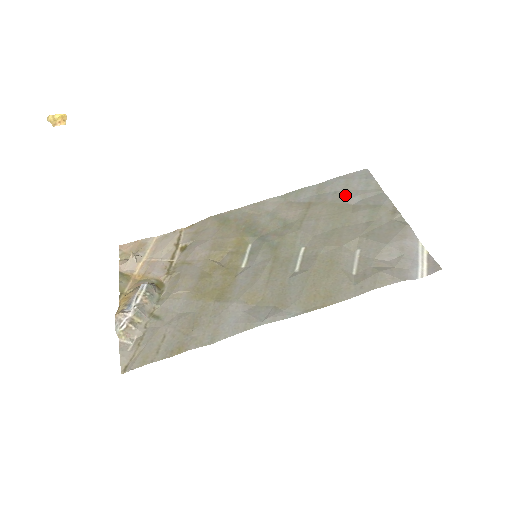
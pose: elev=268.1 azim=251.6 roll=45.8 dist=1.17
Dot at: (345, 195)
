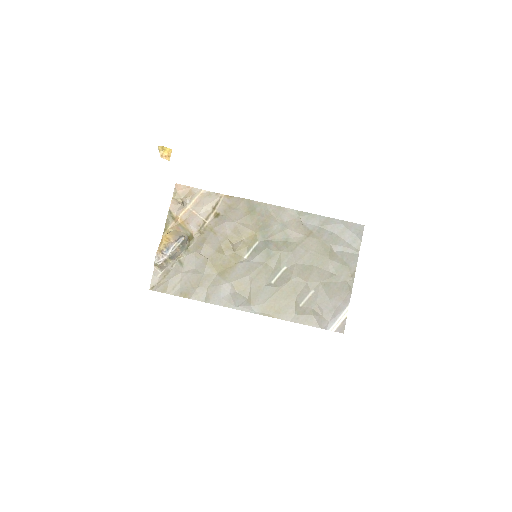
Dot at: (335, 241)
